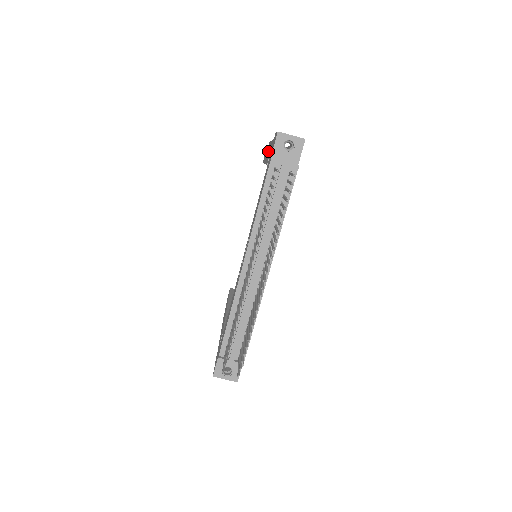
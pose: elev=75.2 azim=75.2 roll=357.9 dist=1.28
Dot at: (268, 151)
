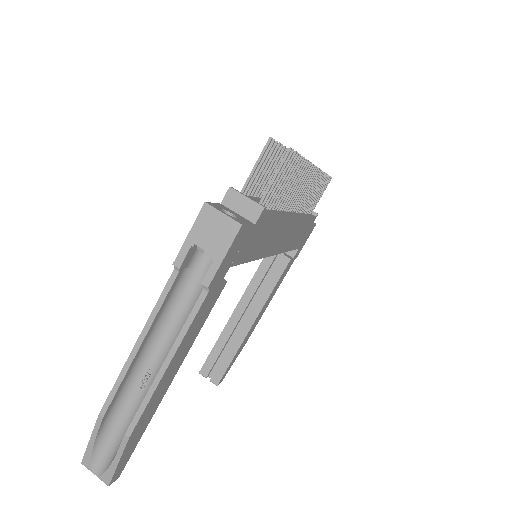
Dot at: occluded
